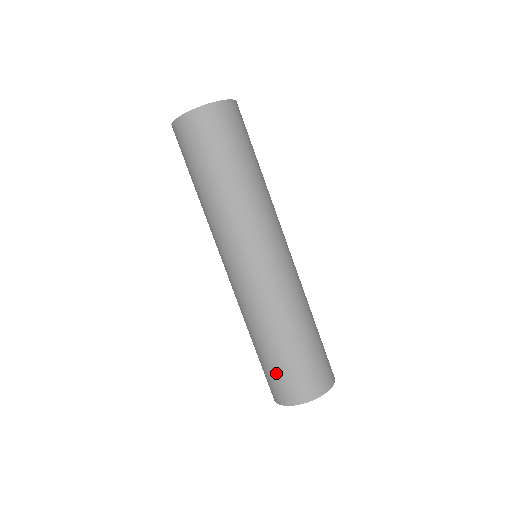
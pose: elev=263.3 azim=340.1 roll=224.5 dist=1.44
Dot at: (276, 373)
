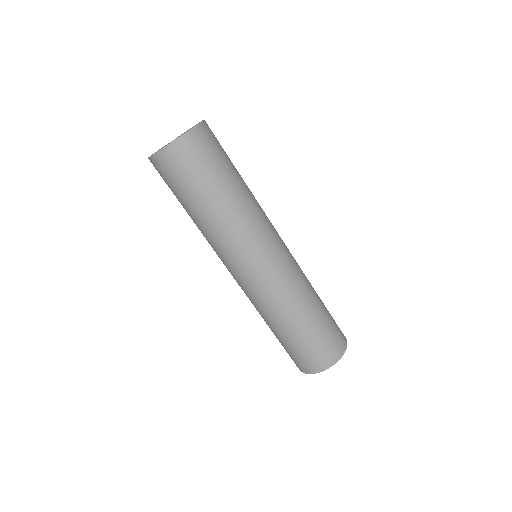
Dot at: (298, 351)
